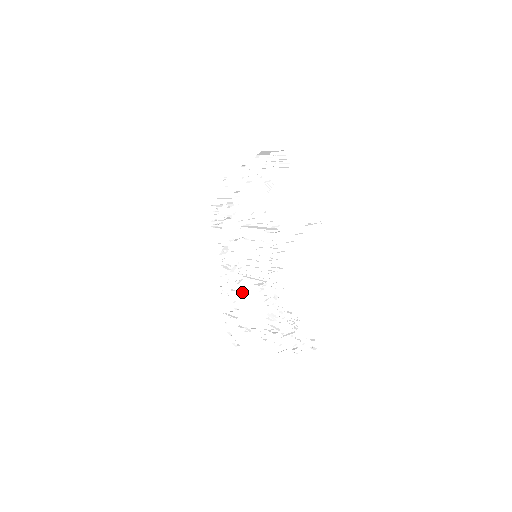
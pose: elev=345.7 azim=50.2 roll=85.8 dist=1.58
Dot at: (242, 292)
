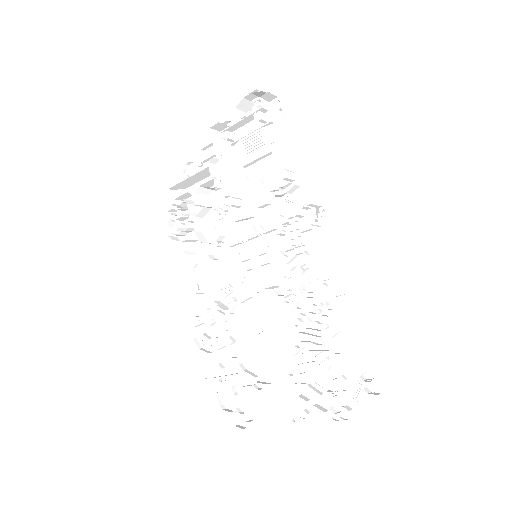
Dot at: (242, 323)
